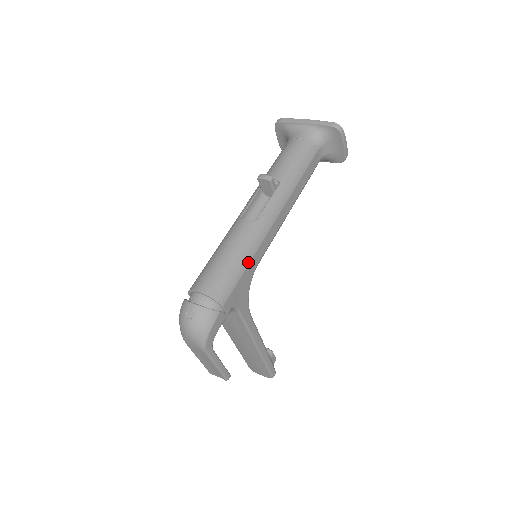
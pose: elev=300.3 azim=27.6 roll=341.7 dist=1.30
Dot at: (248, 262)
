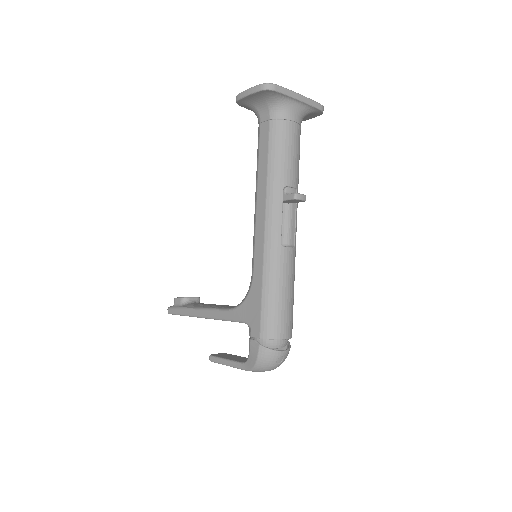
Dot at: occluded
